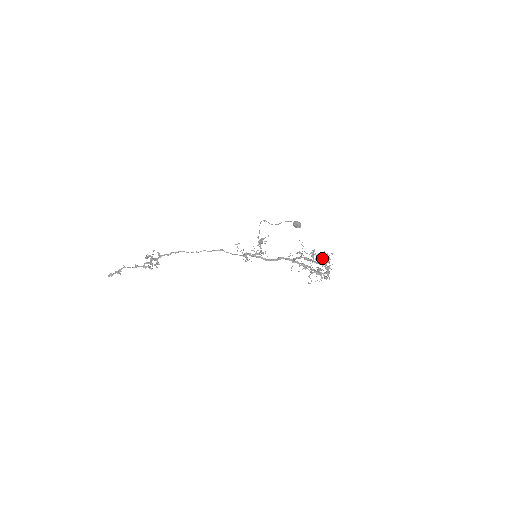
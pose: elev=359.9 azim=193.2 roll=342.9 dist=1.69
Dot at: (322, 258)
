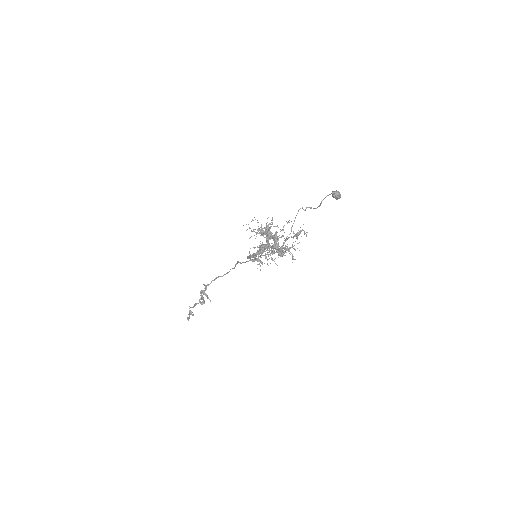
Dot at: occluded
